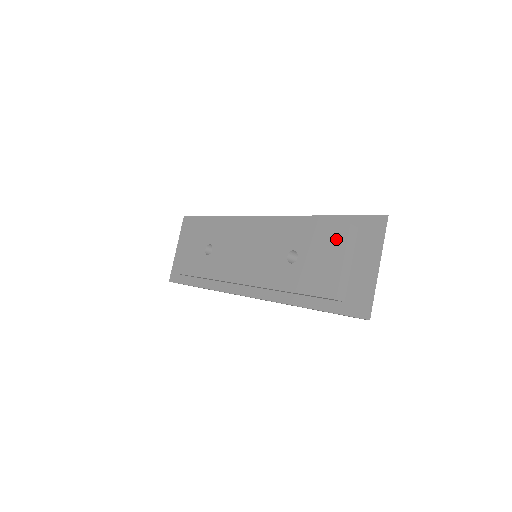
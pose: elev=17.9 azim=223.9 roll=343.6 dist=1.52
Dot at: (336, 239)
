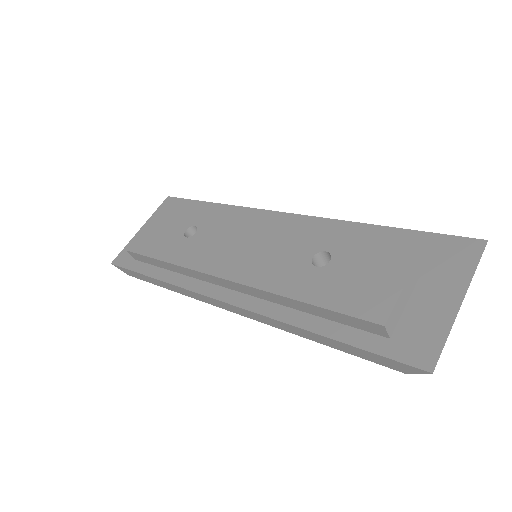
Dot at: (402, 248)
